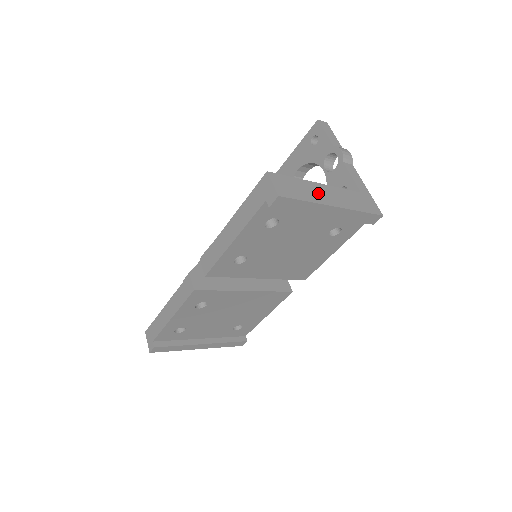
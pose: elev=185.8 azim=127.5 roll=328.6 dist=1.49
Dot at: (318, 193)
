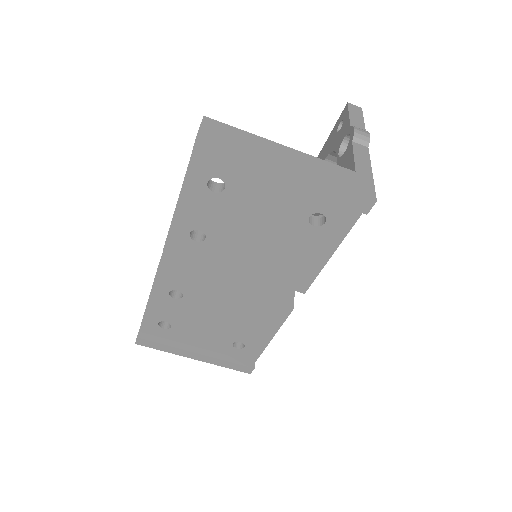
Dot at: (271, 151)
